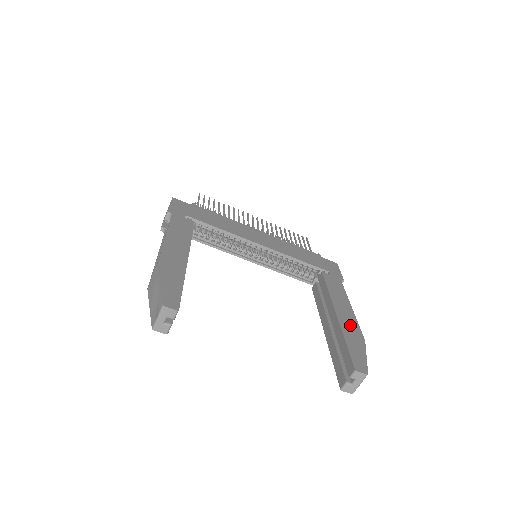
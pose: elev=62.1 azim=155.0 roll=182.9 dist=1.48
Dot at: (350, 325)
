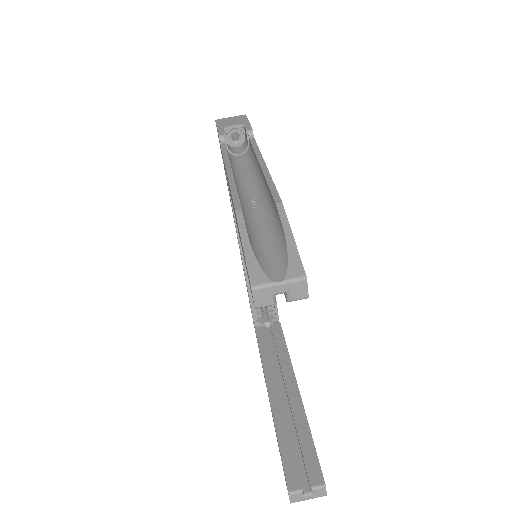
Dot at: occluded
